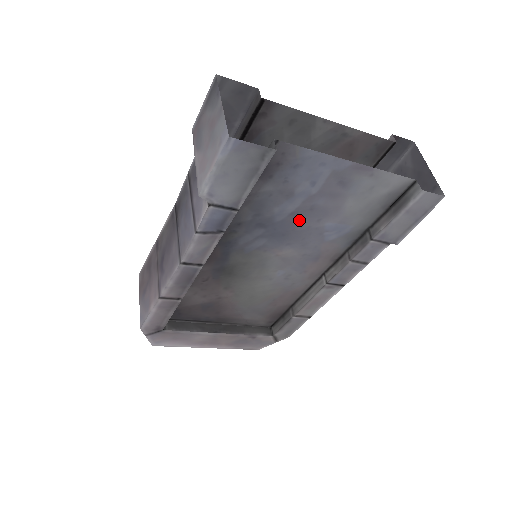
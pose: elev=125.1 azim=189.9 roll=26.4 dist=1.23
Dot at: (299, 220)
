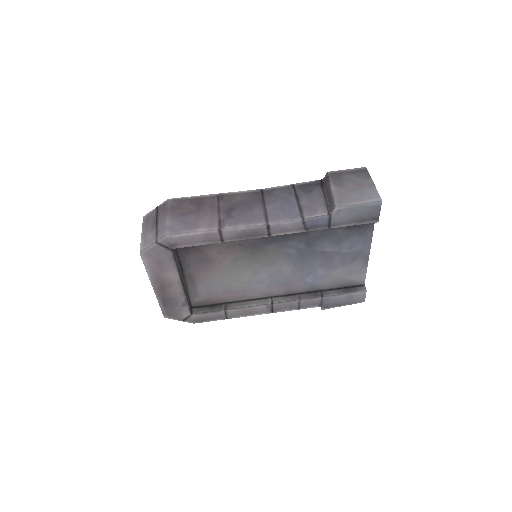
Dot at: (319, 258)
